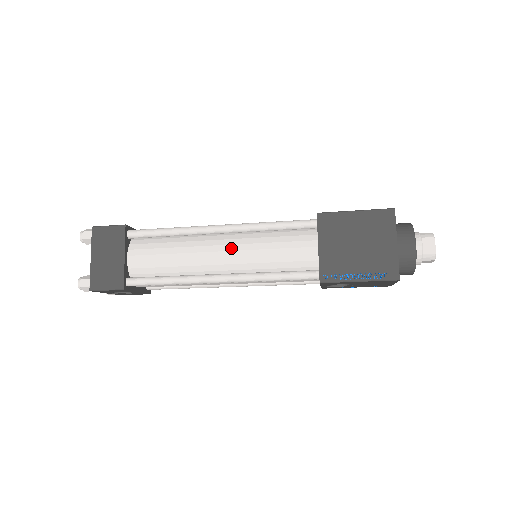
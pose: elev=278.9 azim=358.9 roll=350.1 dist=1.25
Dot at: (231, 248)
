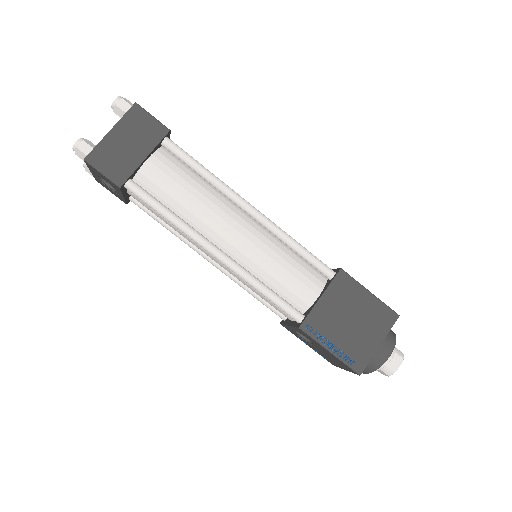
Dot at: (248, 235)
